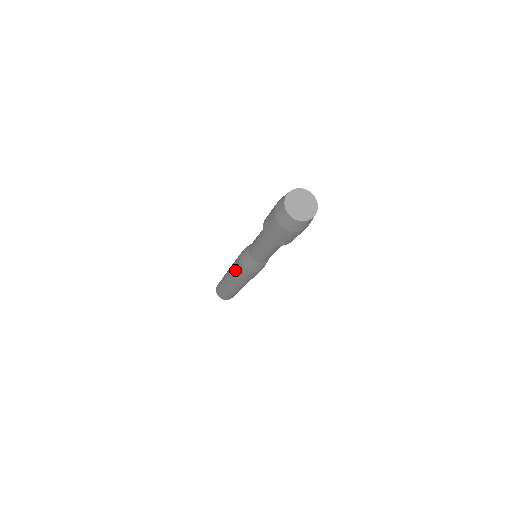
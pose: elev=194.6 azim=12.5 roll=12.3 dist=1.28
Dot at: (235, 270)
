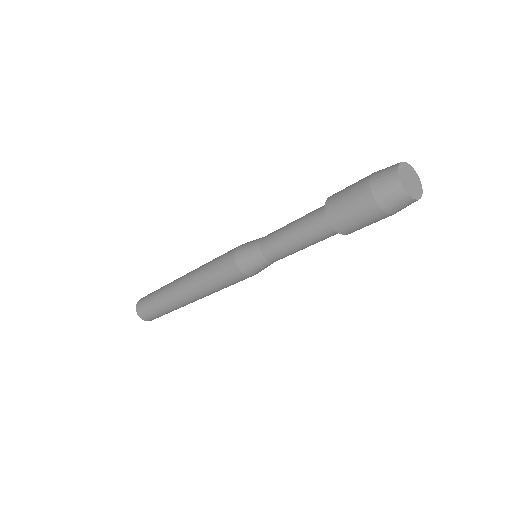
Dot at: (222, 286)
